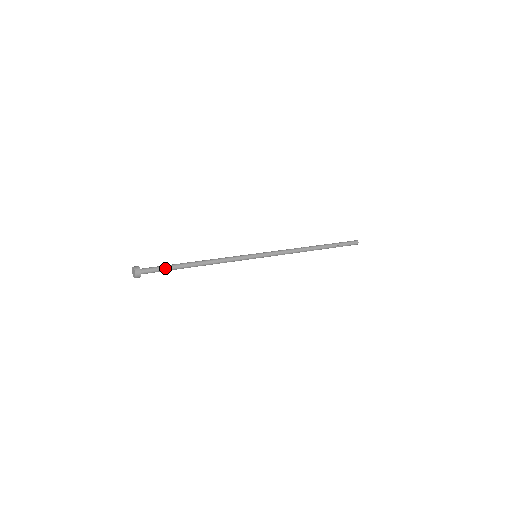
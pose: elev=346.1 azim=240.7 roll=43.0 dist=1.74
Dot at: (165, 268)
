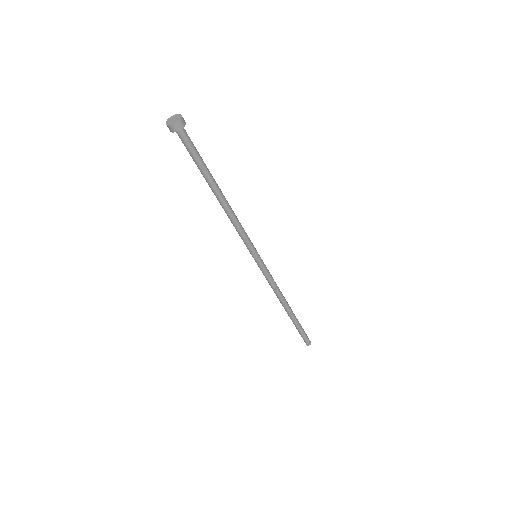
Dot at: (198, 155)
